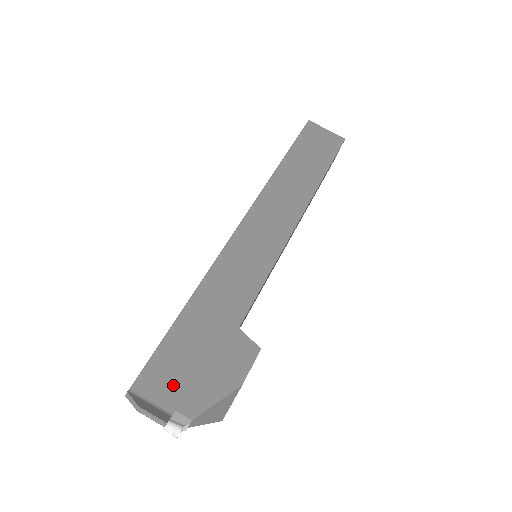
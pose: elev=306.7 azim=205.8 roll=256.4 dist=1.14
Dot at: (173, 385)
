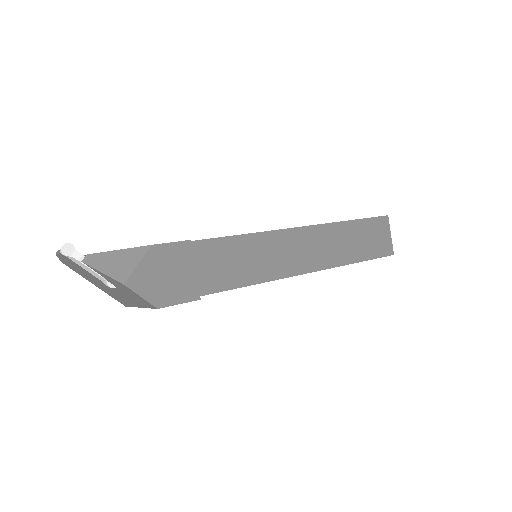
Dot at: occluded
